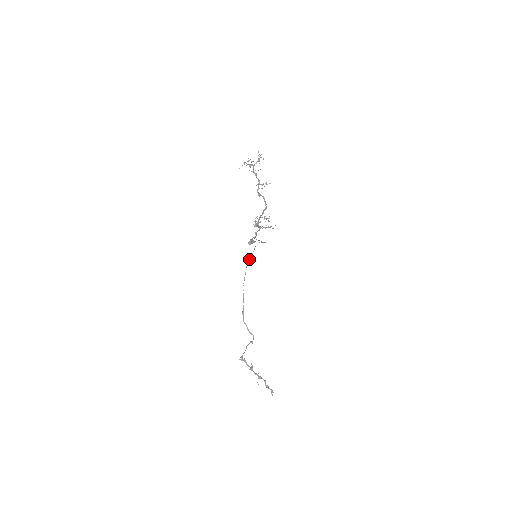
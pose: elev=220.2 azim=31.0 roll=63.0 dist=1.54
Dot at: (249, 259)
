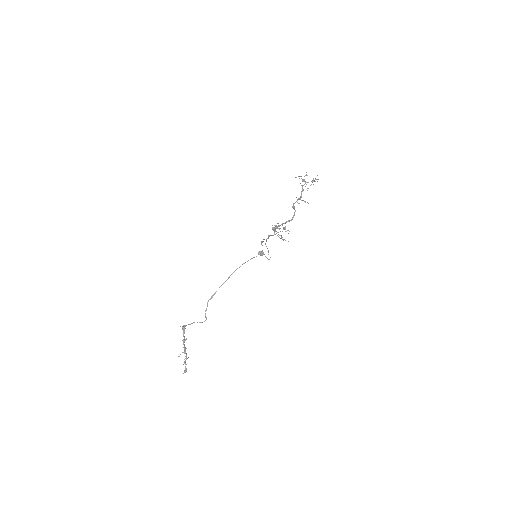
Dot at: occluded
